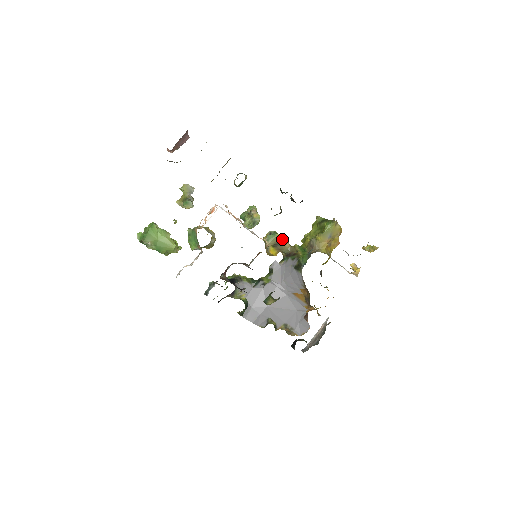
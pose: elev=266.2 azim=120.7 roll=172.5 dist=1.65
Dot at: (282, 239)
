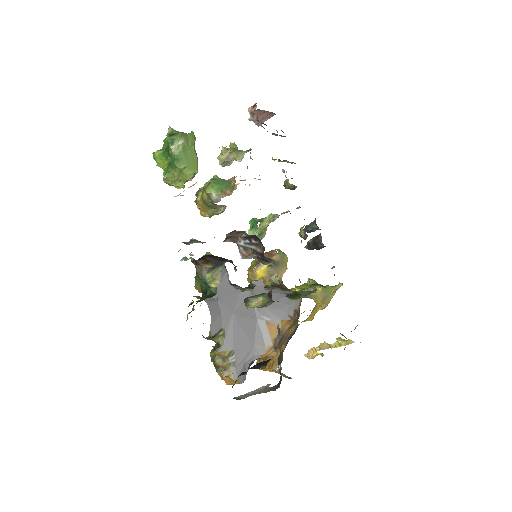
Dot at: (286, 264)
